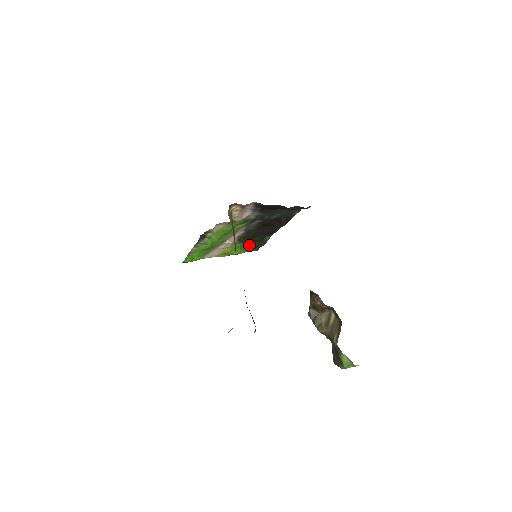
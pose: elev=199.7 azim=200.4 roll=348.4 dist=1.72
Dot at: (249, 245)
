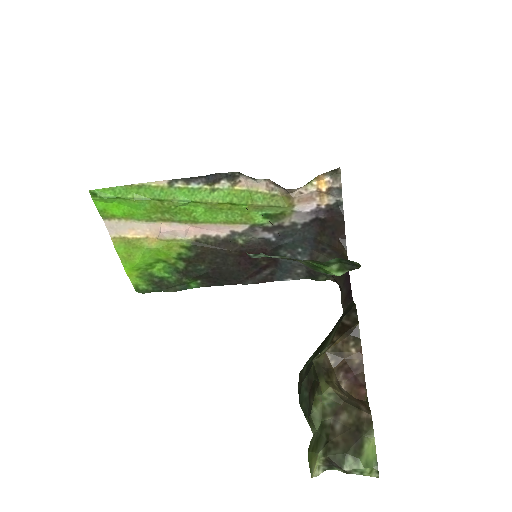
Dot at: (163, 271)
